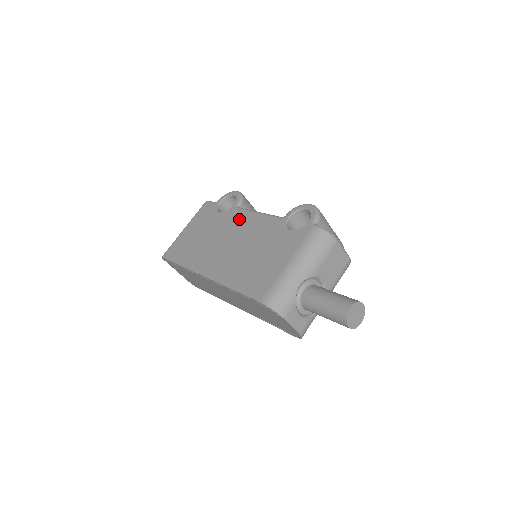
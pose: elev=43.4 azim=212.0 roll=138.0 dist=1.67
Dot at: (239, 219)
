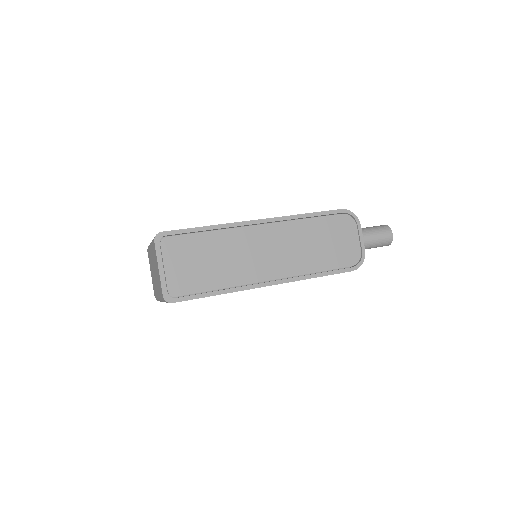
Dot at: occluded
